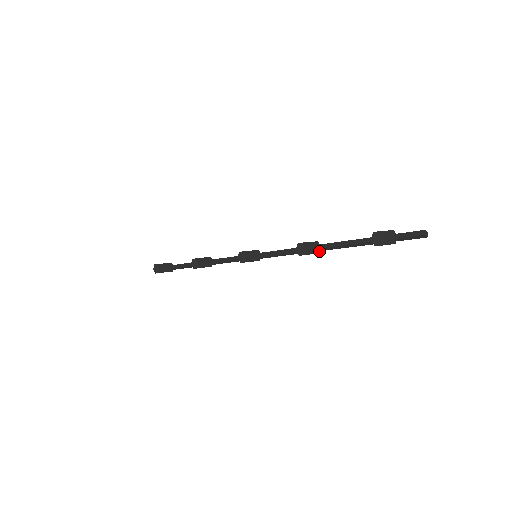
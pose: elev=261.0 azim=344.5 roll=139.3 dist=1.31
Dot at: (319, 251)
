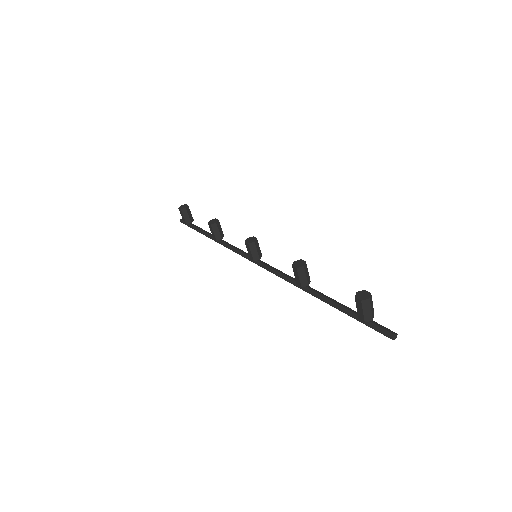
Dot at: (304, 286)
